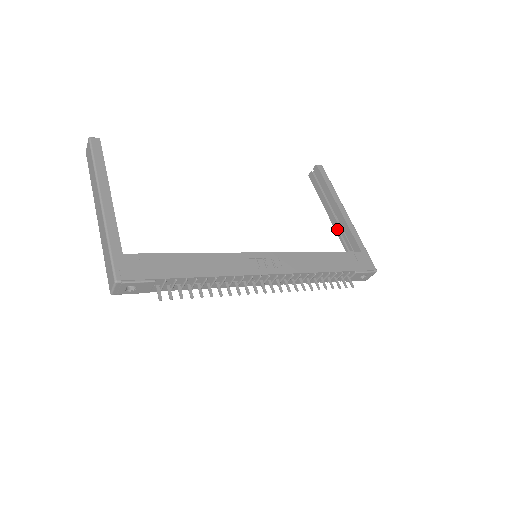
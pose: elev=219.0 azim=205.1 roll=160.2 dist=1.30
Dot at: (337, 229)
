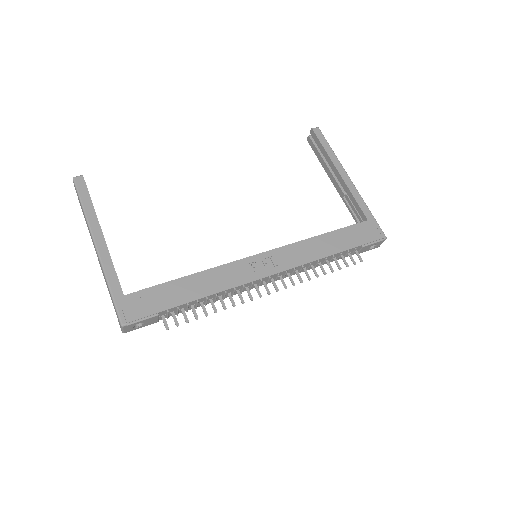
Dot at: (342, 197)
